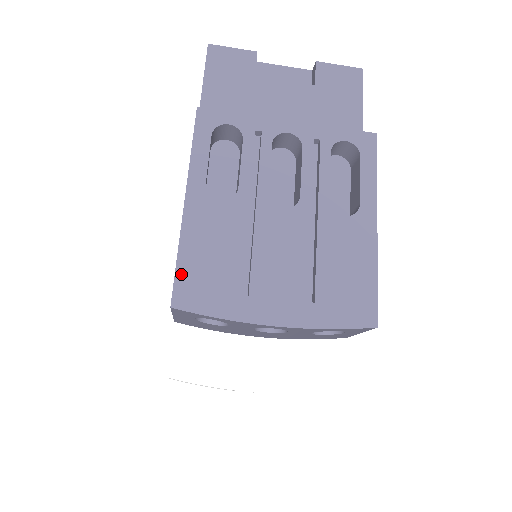
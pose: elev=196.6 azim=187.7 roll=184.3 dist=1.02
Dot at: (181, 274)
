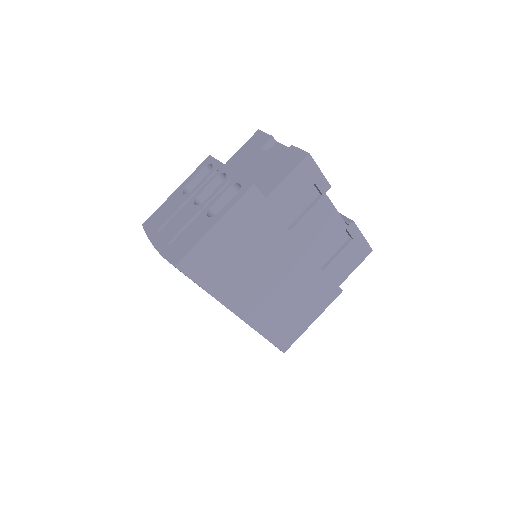
Dot at: (153, 215)
